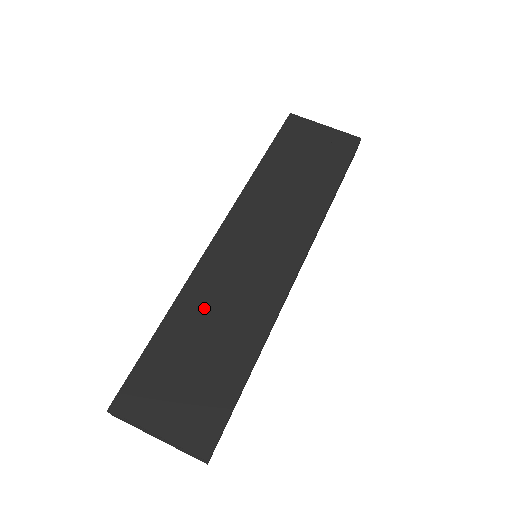
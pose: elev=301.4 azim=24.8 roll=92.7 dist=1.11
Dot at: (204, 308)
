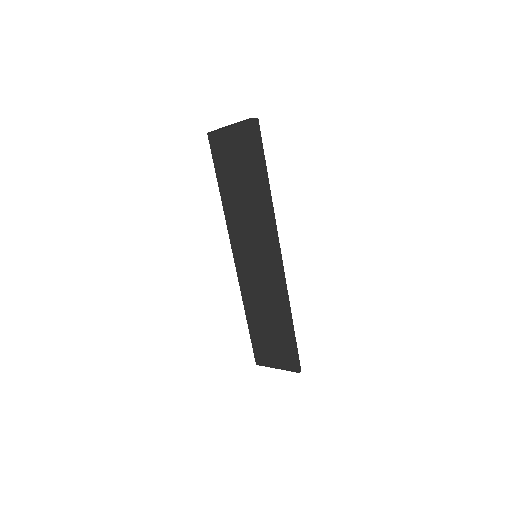
Dot at: (255, 302)
